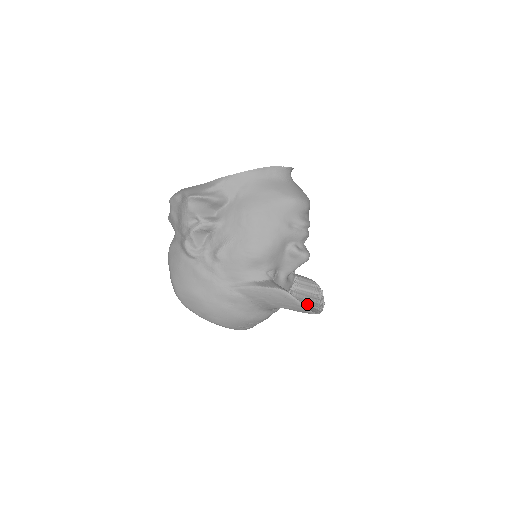
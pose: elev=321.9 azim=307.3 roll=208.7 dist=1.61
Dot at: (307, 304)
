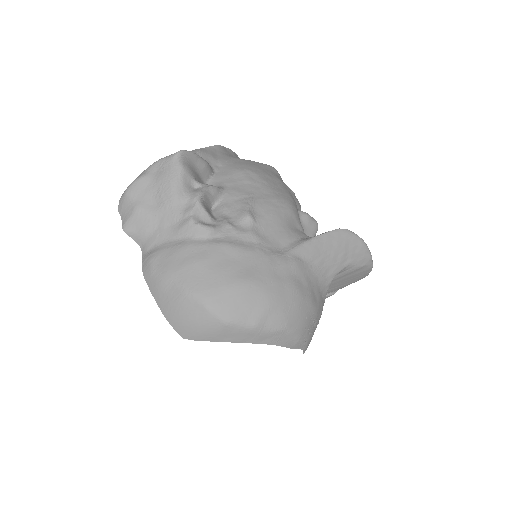
Dot at: occluded
